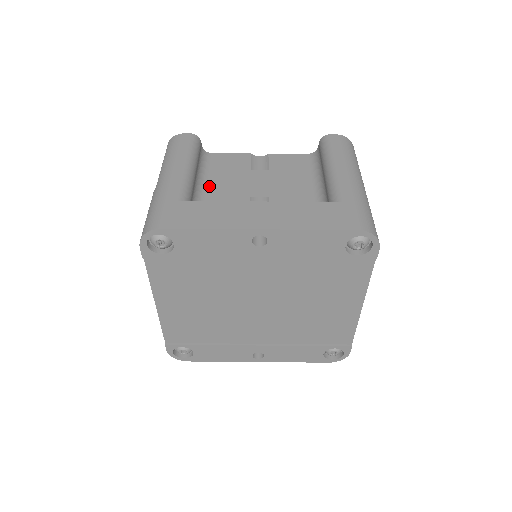
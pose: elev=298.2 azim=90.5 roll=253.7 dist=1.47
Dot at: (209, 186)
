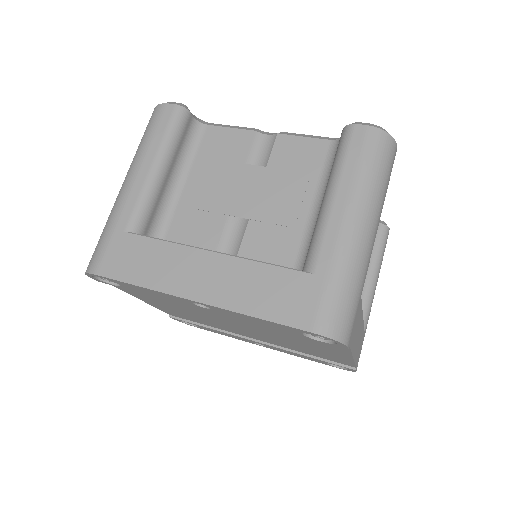
Dot at: (186, 188)
